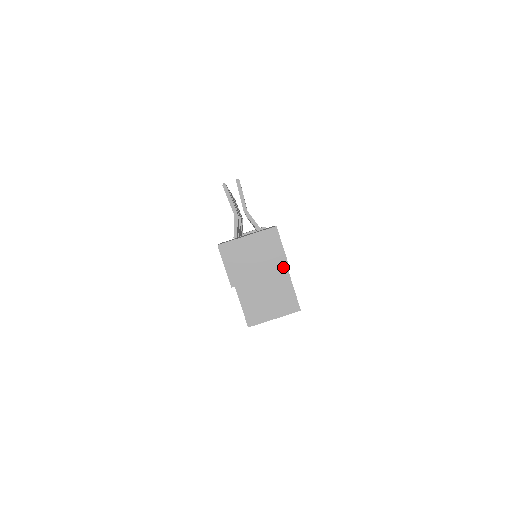
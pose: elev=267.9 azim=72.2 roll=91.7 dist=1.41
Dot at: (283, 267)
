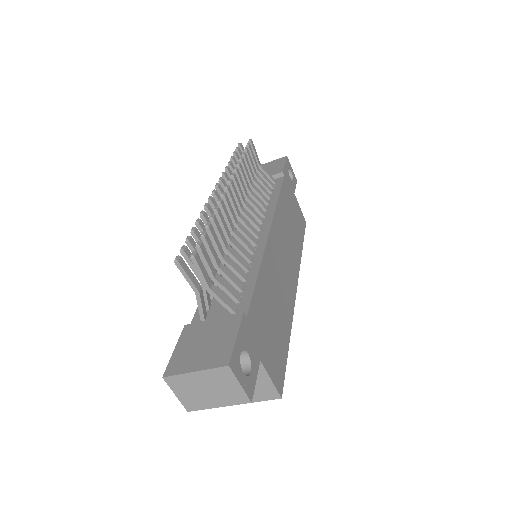
Dot at: (243, 401)
